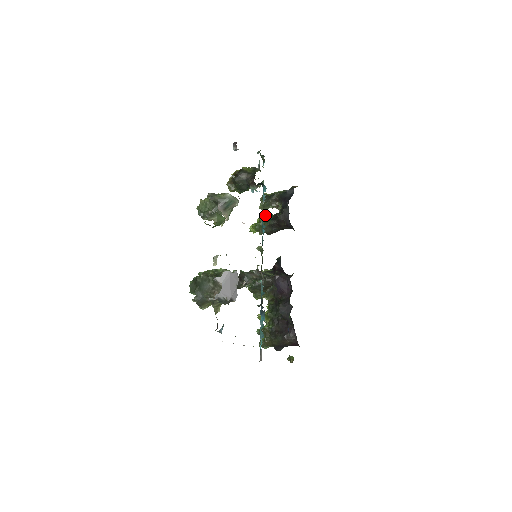
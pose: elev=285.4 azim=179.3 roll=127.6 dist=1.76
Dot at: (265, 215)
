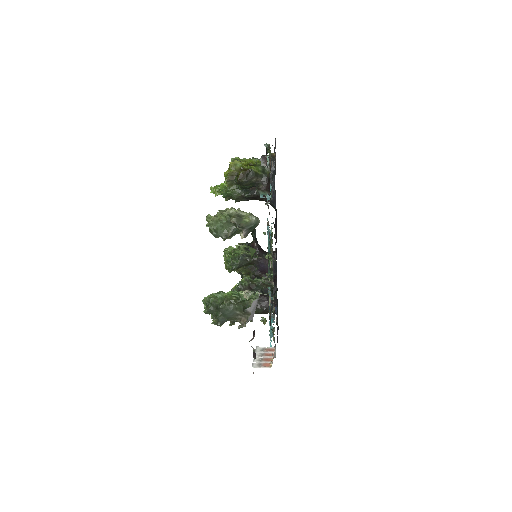
Dot at: occluded
